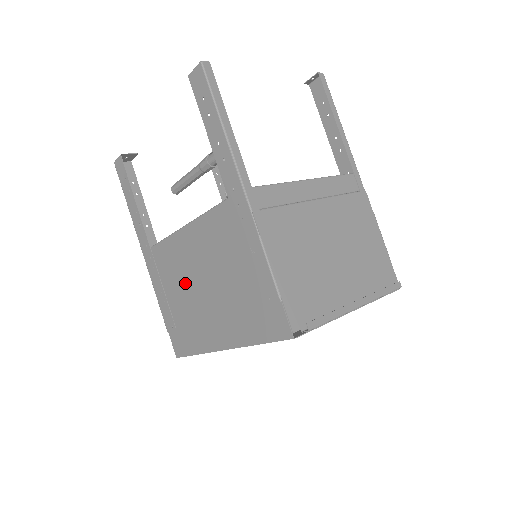
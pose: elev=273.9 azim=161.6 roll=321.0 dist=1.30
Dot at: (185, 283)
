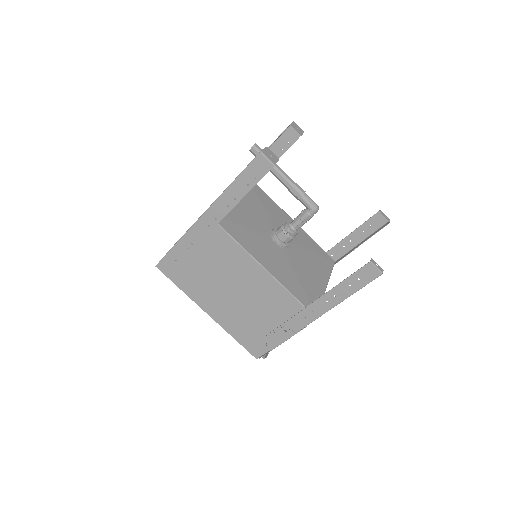
Dot at: (221, 272)
